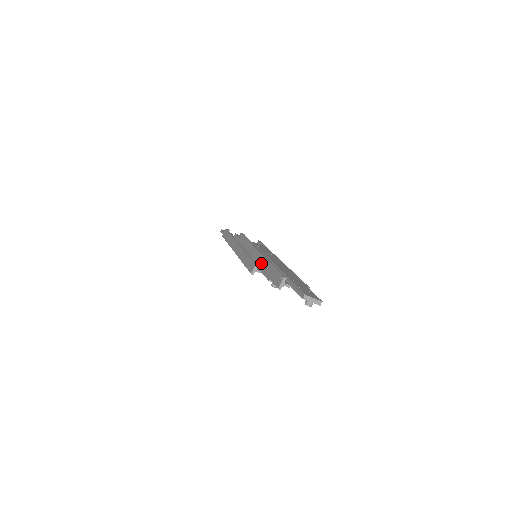
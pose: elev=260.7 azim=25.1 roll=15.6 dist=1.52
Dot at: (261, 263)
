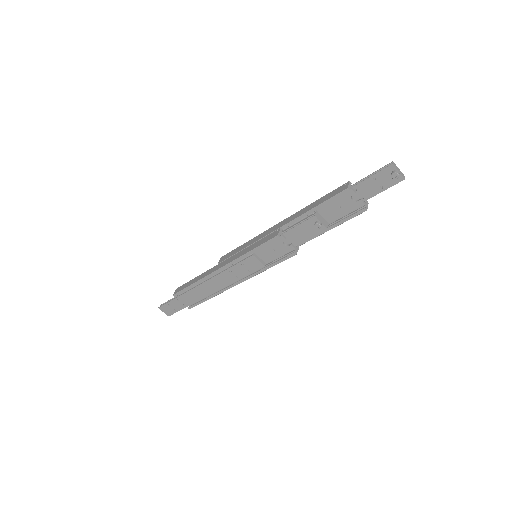
Dot at: (292, 217)
